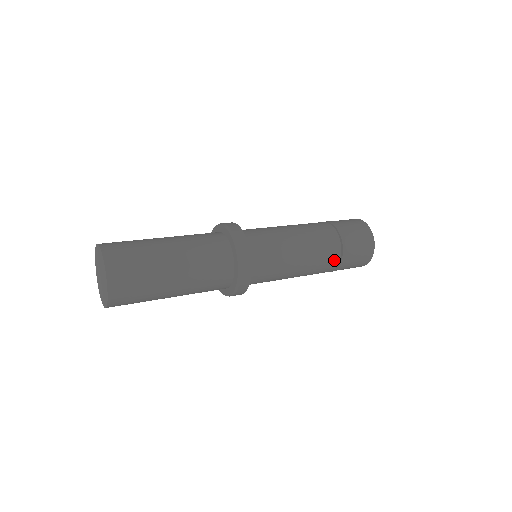
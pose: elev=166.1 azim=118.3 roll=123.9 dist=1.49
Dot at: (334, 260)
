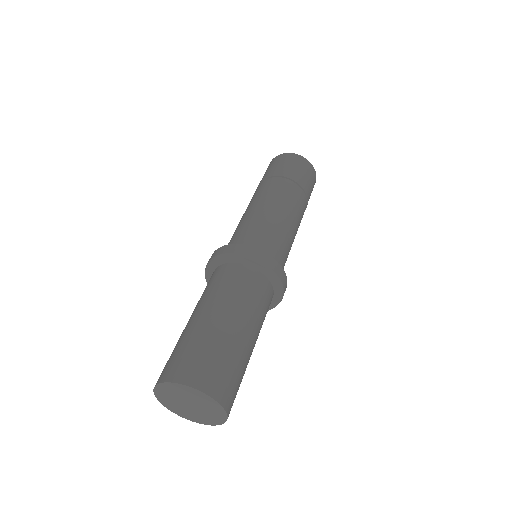
Dot at: occluded
